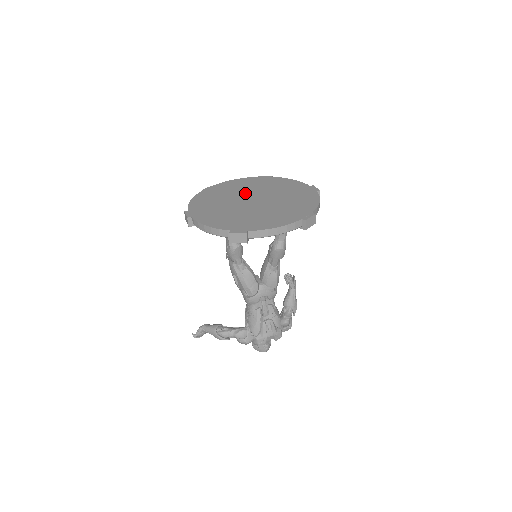
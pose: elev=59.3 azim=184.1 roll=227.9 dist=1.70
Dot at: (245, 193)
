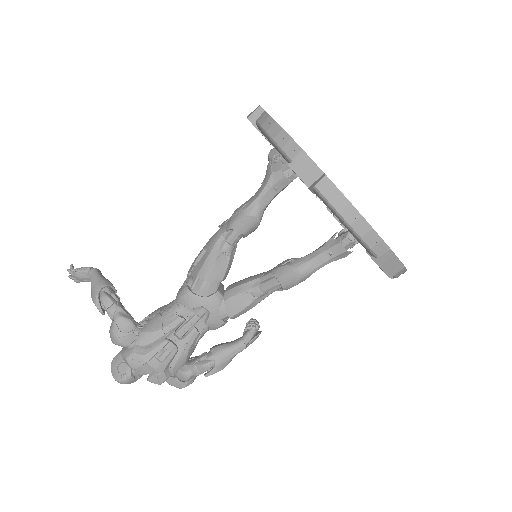
Dot at: occluded
